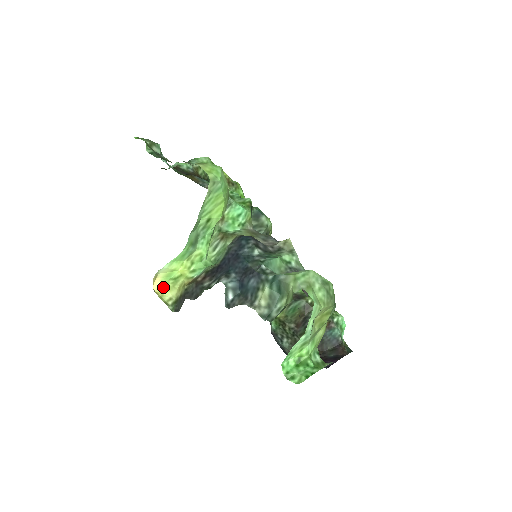
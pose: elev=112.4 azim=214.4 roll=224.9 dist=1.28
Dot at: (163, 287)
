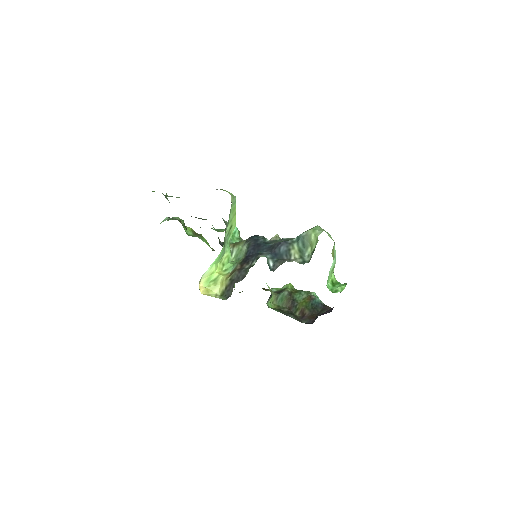
Dot at: (207, 290)
